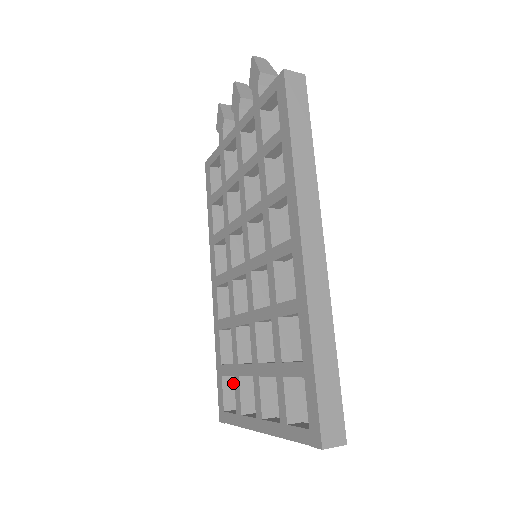
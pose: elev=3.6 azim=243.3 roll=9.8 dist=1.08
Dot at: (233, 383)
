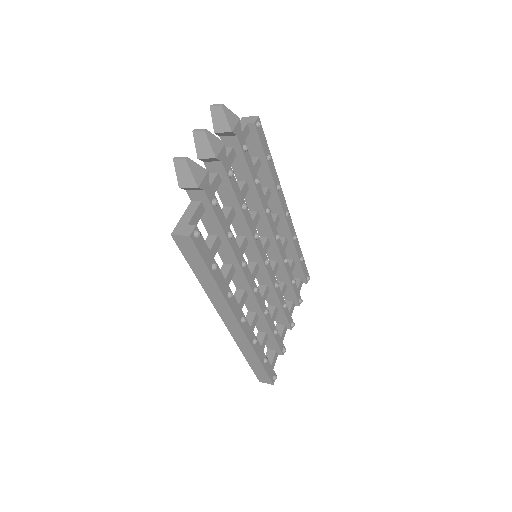
Dot at: (297, 268)
